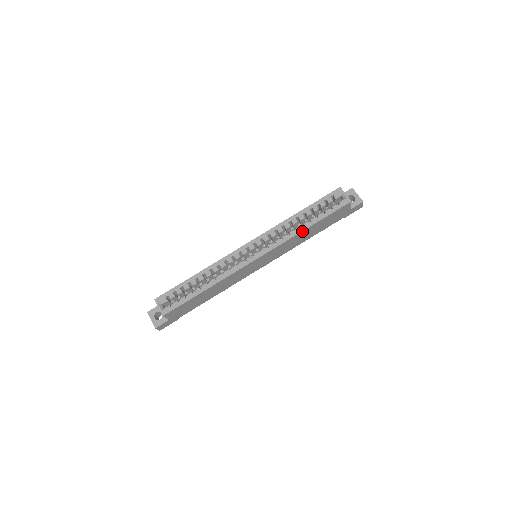
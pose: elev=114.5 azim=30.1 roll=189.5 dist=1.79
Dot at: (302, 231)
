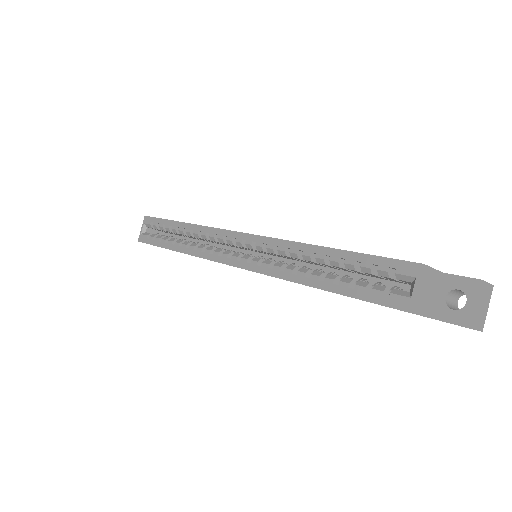
Dot at: (301, 283)
